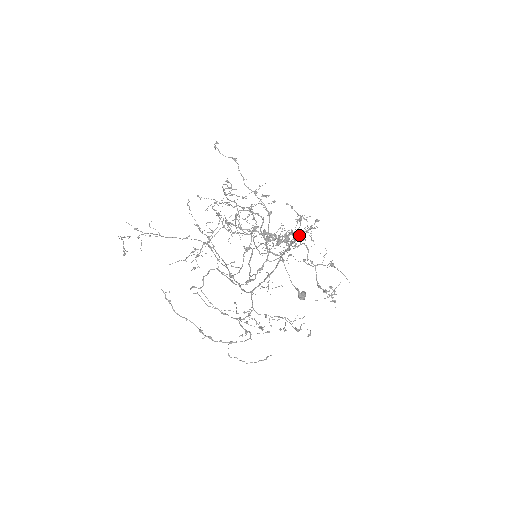
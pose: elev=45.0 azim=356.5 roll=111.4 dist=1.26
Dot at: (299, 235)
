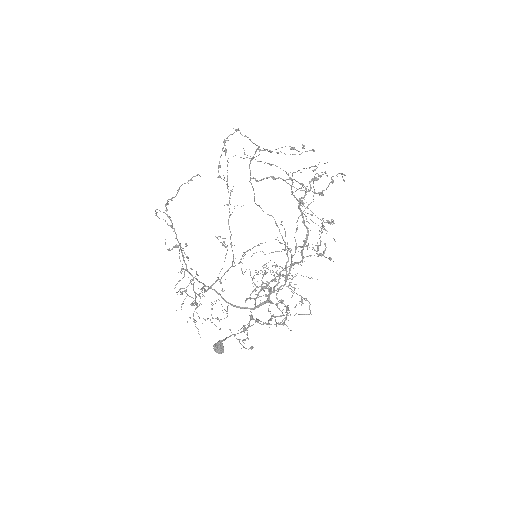
Dot at: occluded
